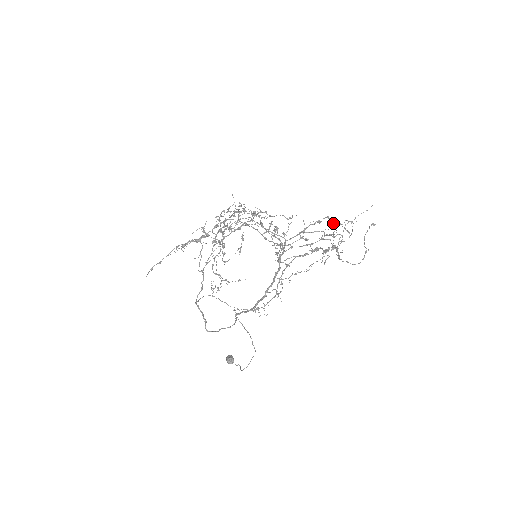
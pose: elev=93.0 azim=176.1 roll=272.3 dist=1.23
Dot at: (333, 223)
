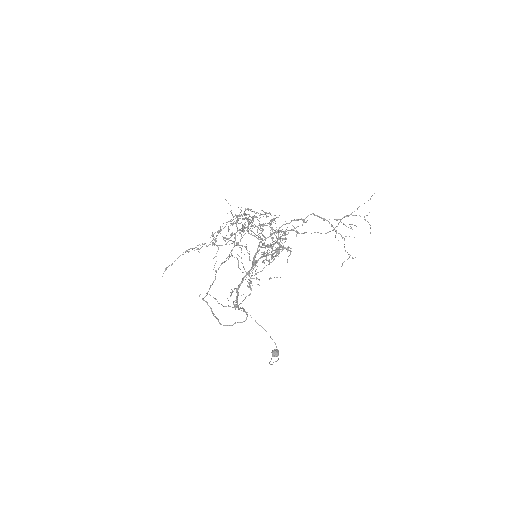
Dot at: (323, 220)
